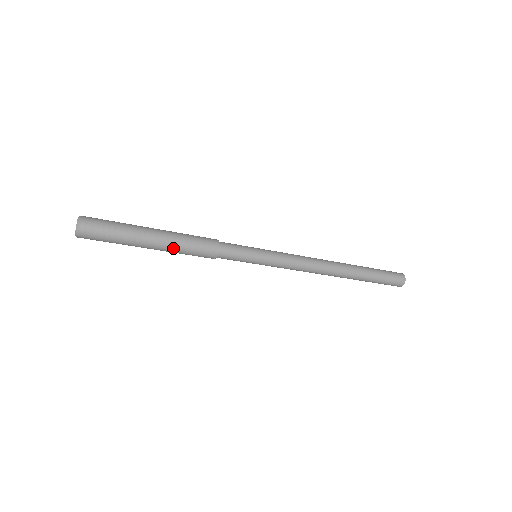
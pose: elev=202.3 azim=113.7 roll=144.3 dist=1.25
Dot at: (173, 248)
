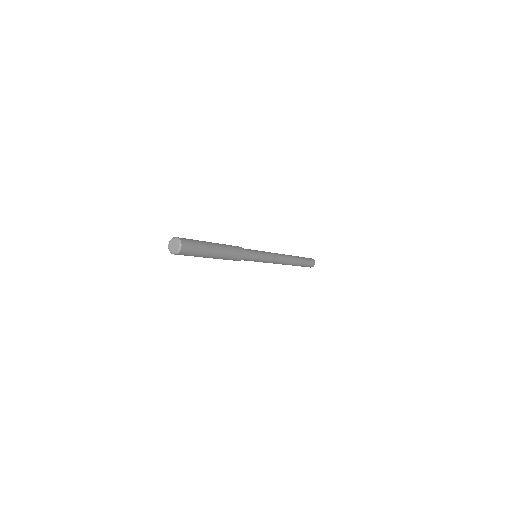
Dot at: (222, 258)
